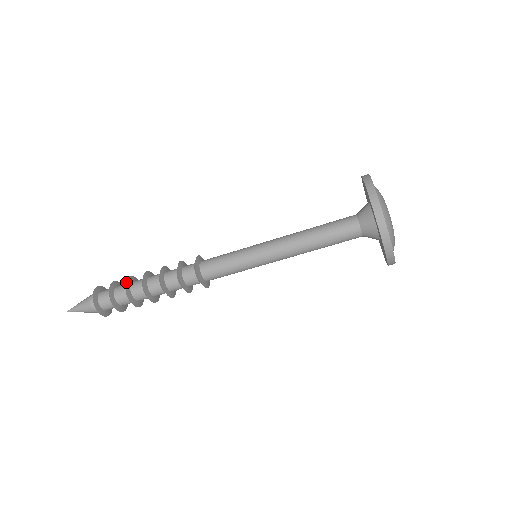
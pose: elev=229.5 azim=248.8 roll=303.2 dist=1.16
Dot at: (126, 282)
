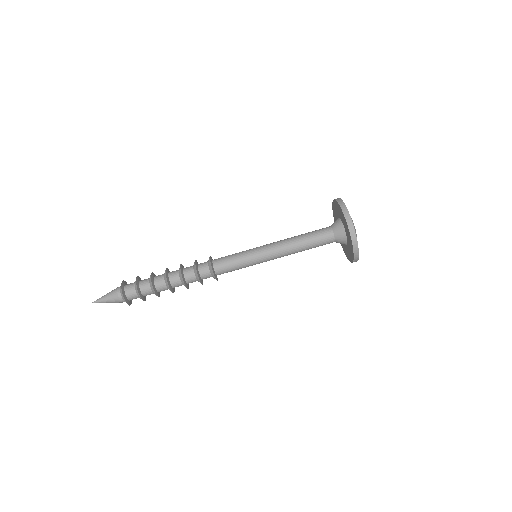
Dot at: (151, 273)
